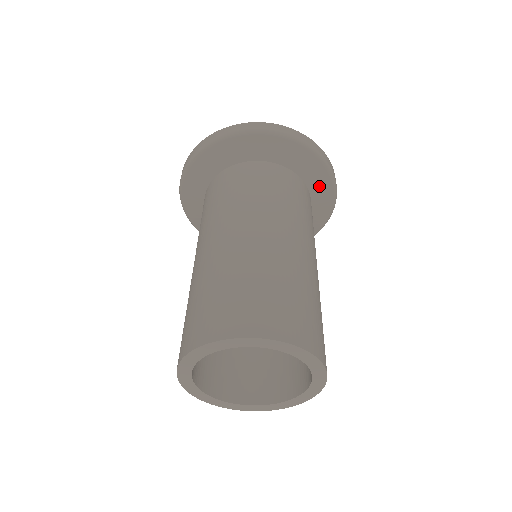
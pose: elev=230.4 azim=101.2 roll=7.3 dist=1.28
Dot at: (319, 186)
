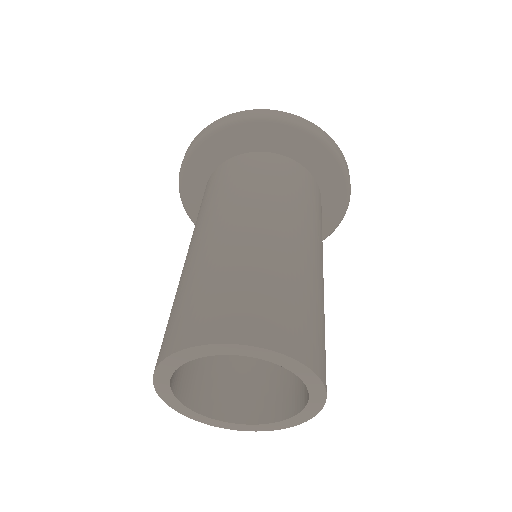
Dot at: (330, 182)
